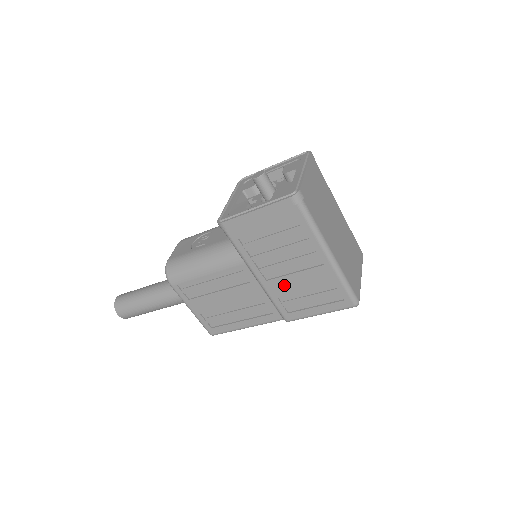
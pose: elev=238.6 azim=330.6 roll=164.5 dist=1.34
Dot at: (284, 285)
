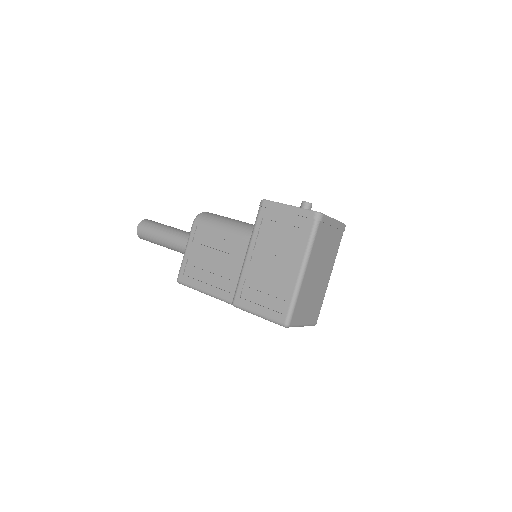
Dot at: (257, 272)
